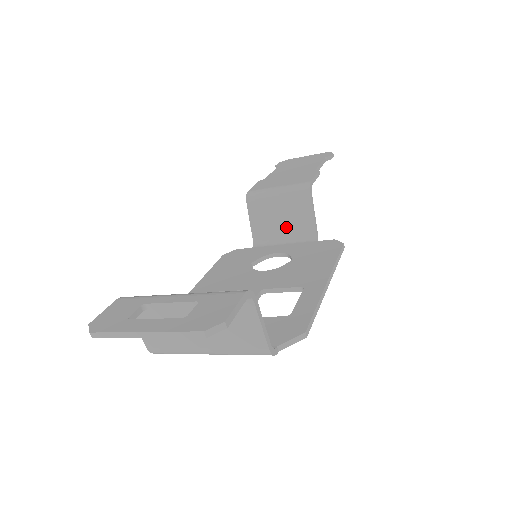
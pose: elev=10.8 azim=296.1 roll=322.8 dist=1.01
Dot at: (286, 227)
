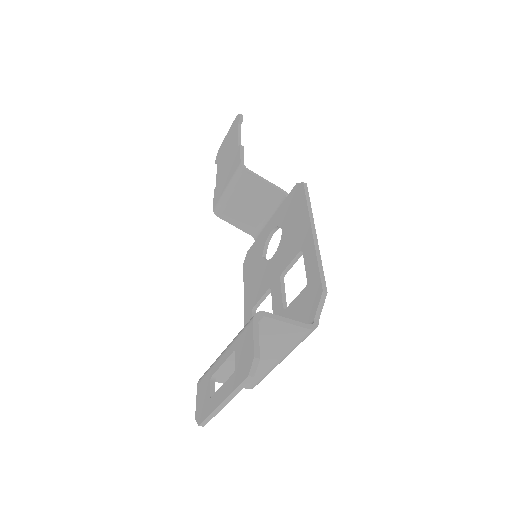
Dot at: (259, 207)
